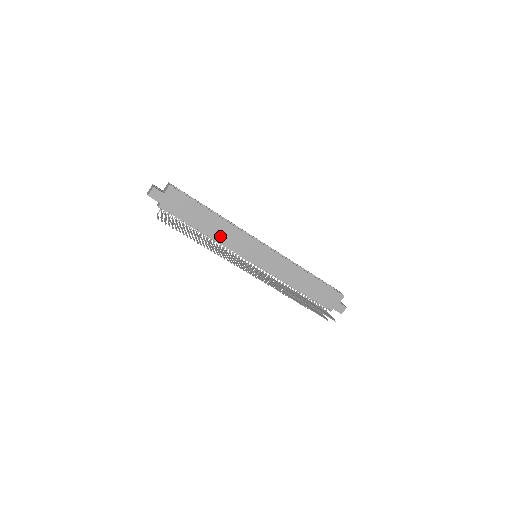
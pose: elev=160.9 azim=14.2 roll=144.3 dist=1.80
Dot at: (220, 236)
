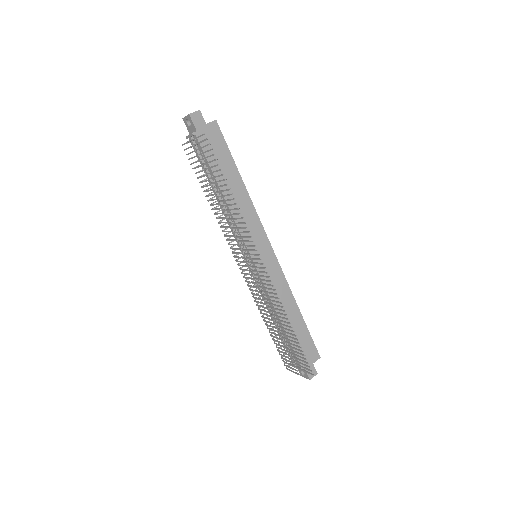
Dot at: (235, 207)
